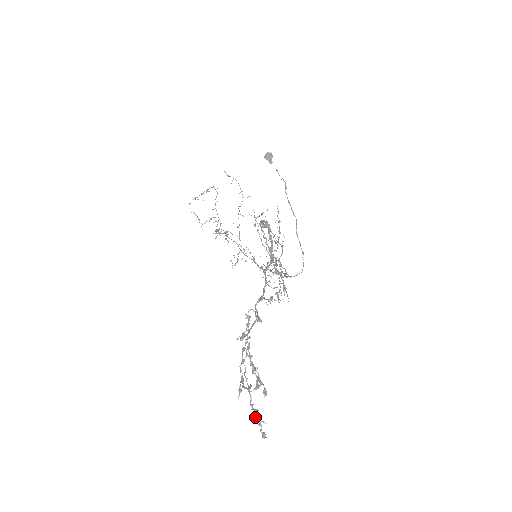
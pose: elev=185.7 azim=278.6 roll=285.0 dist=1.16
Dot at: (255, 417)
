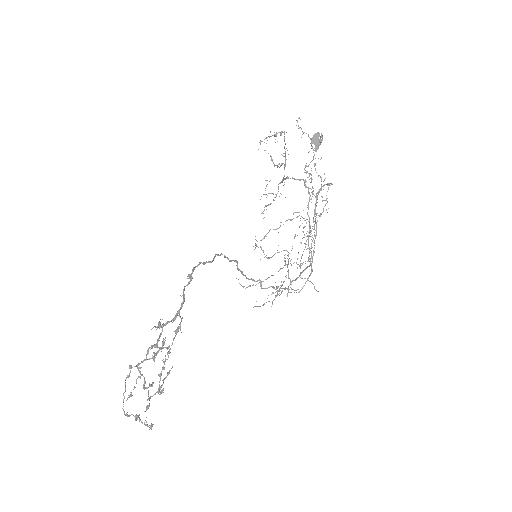
Dot at: (136, 418)
